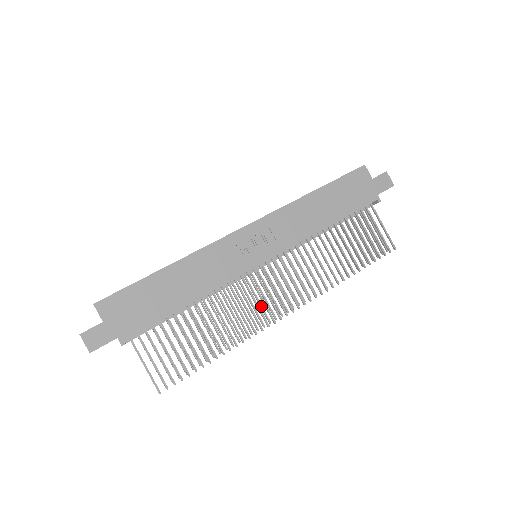
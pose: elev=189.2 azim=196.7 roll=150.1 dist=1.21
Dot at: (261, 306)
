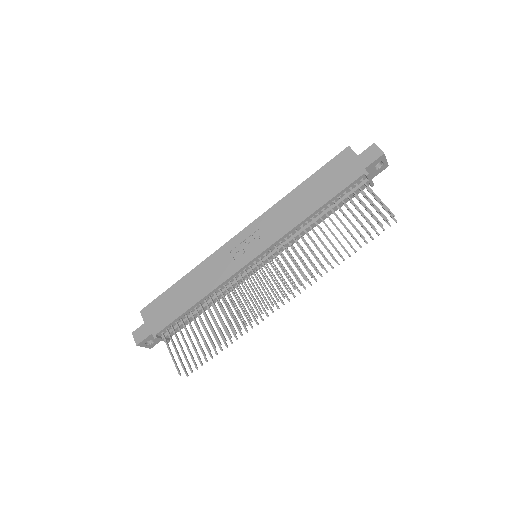
Dot at: (265, 299)
